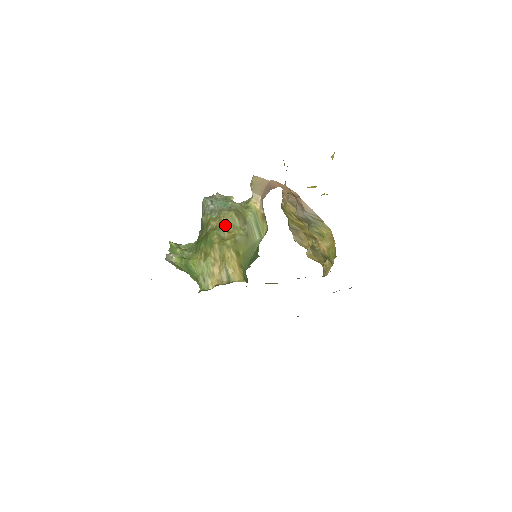
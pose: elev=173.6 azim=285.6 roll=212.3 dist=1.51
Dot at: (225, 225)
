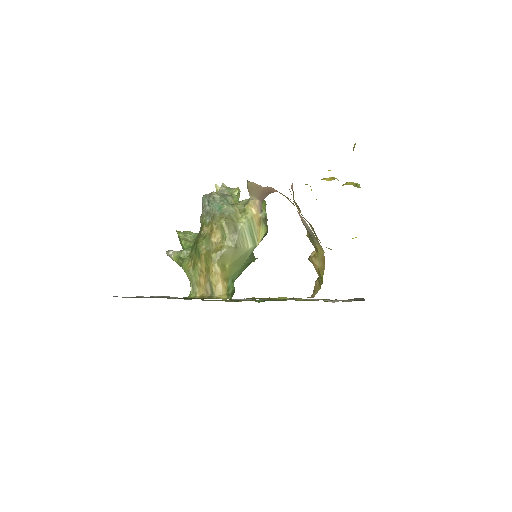
Dot at: (214, 234)
